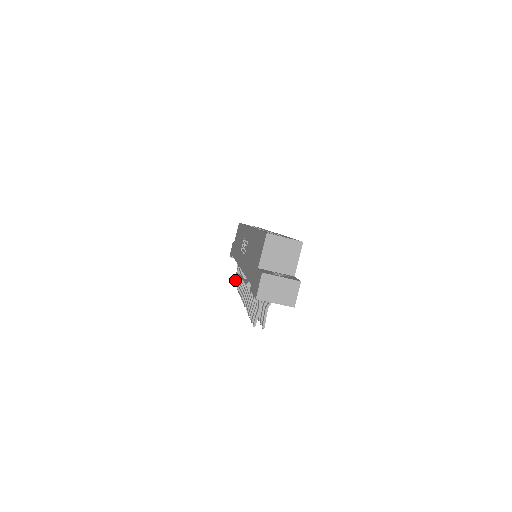
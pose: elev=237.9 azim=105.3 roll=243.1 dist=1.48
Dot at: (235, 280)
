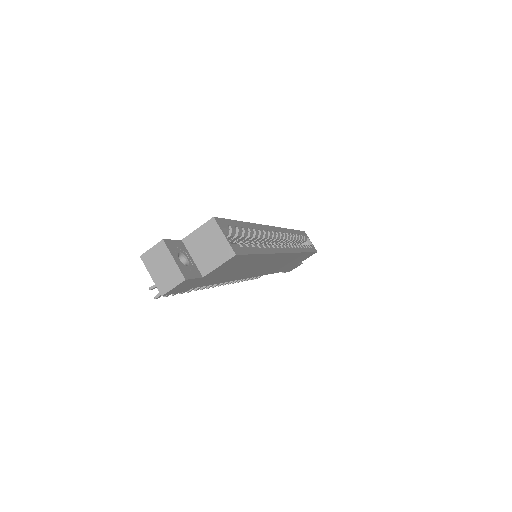
Dot at: occluded
